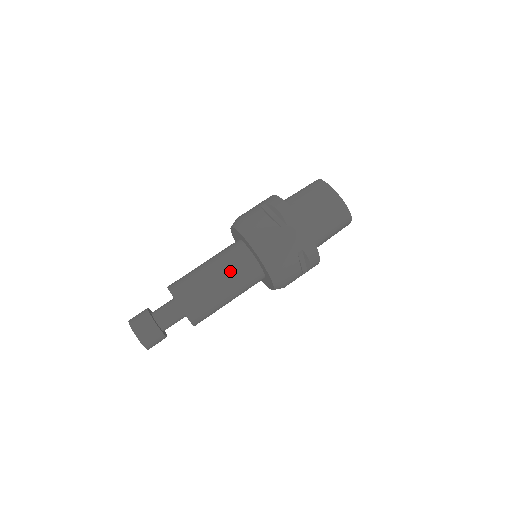
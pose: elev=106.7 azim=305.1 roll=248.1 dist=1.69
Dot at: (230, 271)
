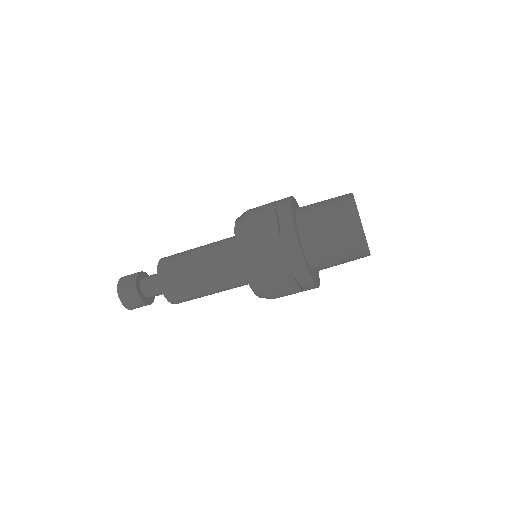
Dot at: occluded
